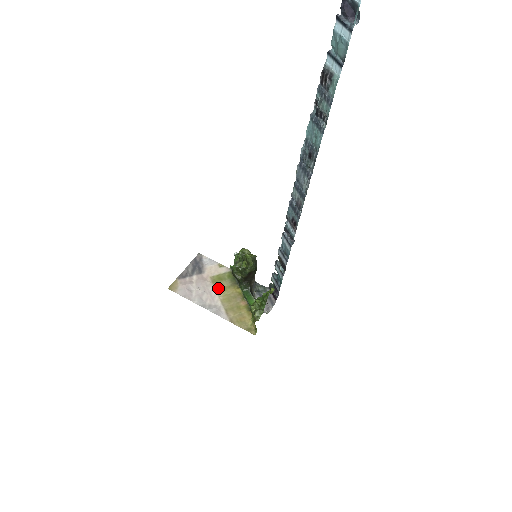
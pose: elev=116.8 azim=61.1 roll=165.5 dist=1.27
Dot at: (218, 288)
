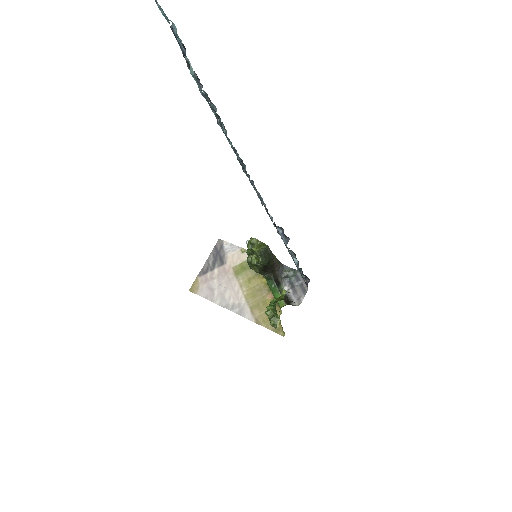
Dot at: (241, 281)
